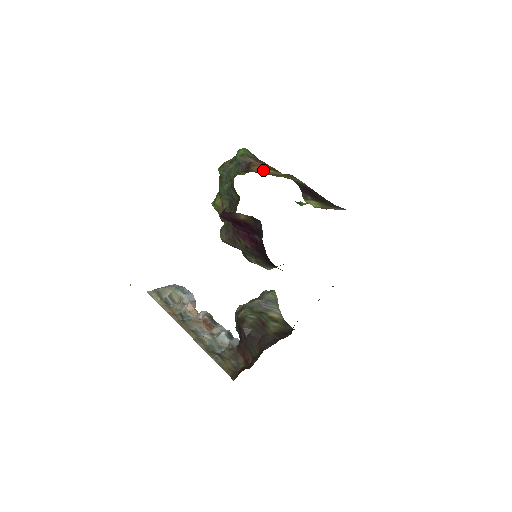
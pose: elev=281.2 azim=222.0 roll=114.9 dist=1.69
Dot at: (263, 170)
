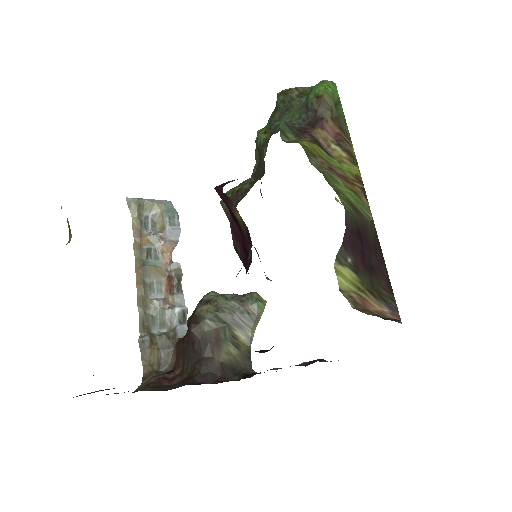
Dot at: (331, 144)
